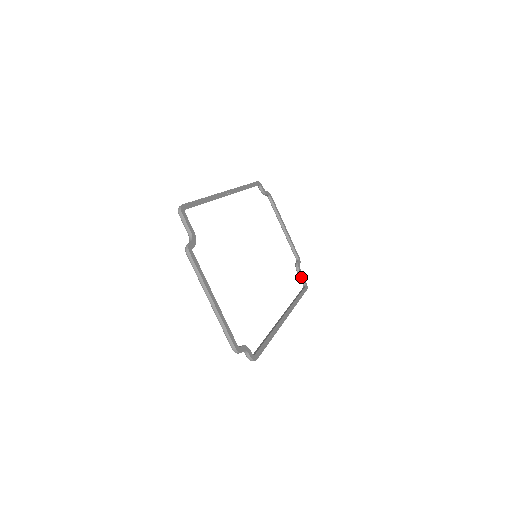
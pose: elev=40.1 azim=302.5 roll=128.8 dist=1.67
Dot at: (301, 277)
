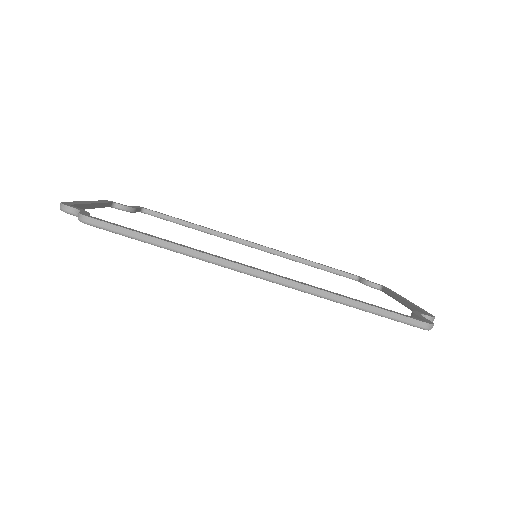
Dot at: (417, 318)
